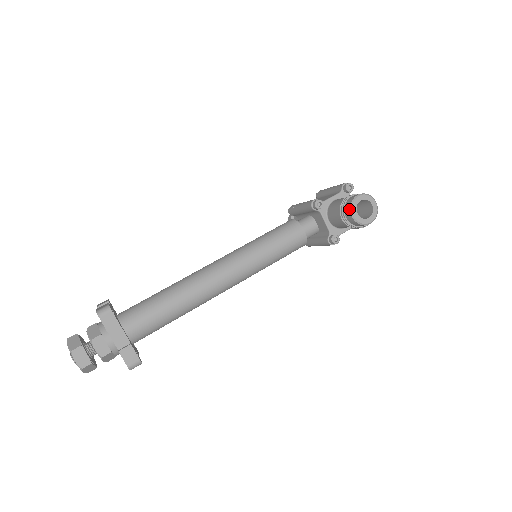
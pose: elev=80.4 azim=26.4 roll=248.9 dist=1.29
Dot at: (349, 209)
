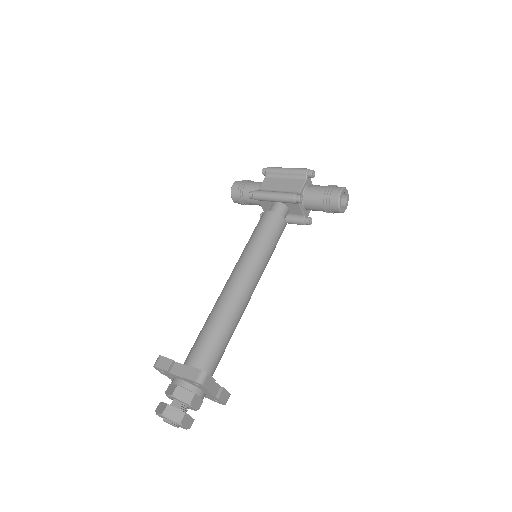
Dot at: (337, 205)
